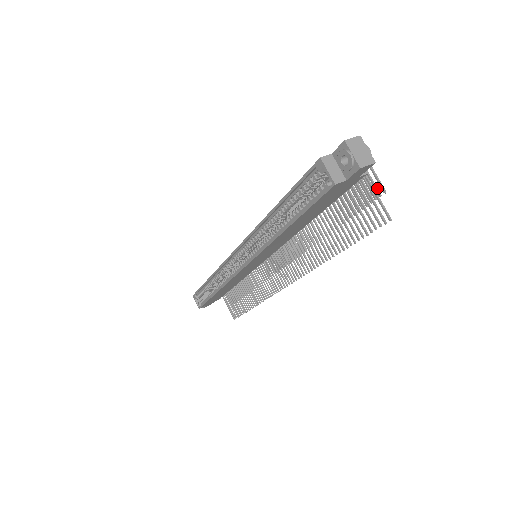
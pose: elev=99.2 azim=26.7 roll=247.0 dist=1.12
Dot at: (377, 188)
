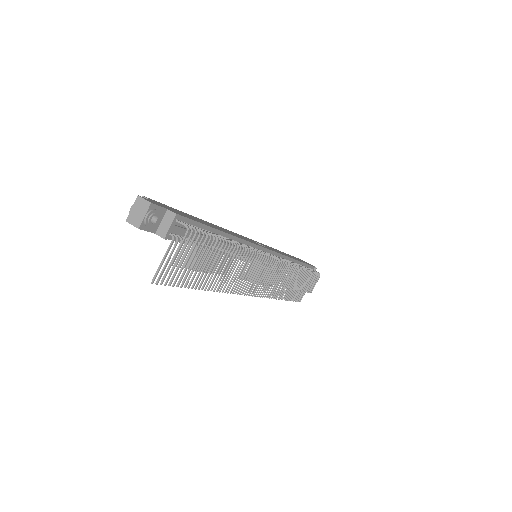
Dot at: (179, 259)
